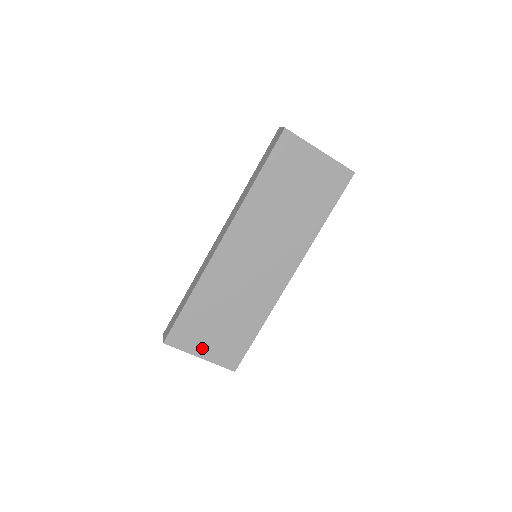
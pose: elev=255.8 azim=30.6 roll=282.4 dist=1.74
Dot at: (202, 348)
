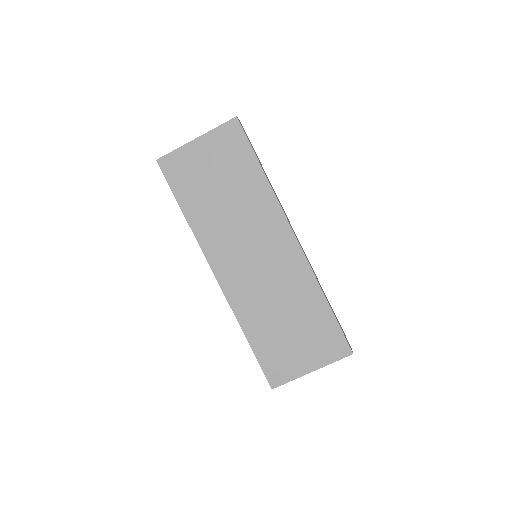
Dot at: (304, 363)
